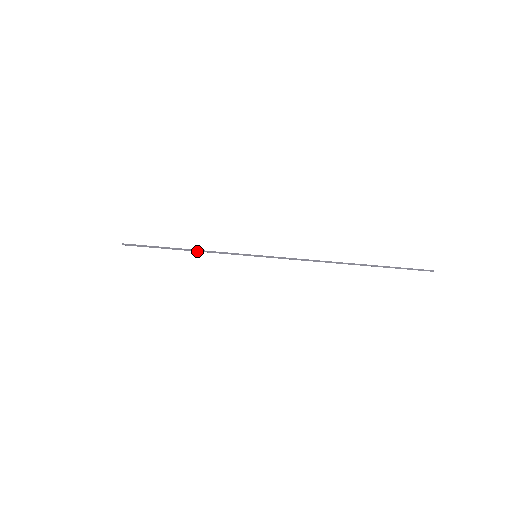
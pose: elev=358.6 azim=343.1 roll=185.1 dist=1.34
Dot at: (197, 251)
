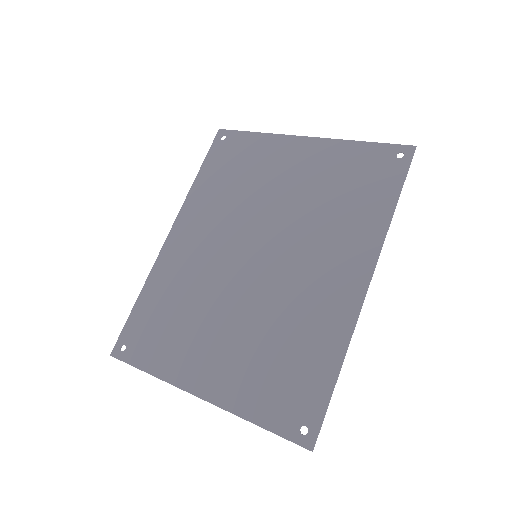
Dot at: occluded
